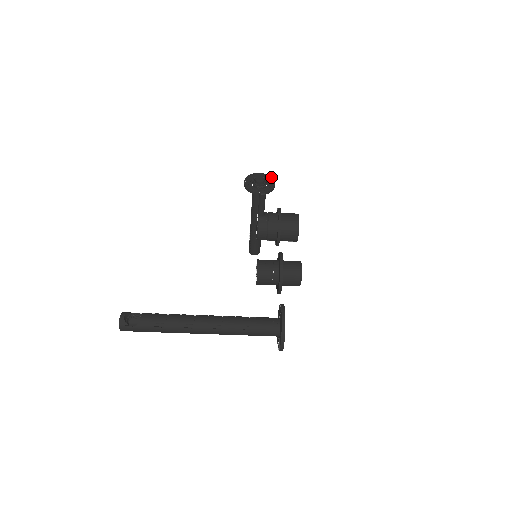
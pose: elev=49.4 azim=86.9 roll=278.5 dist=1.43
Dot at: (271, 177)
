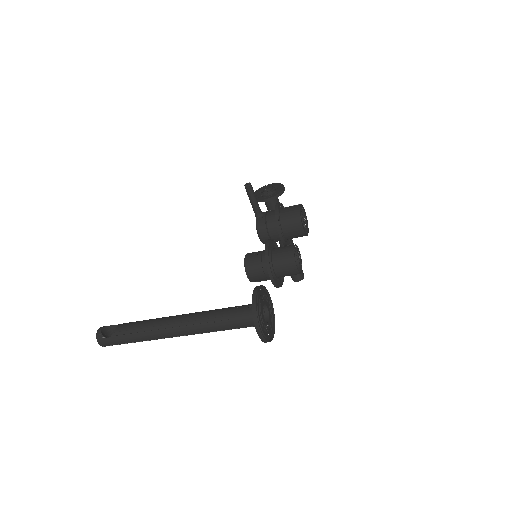
Dot at: (281, 184)
